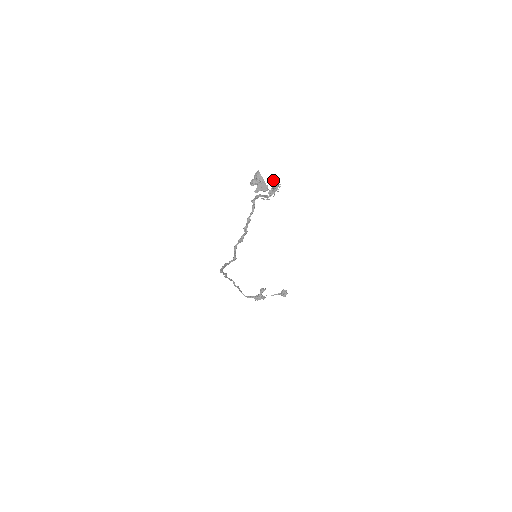
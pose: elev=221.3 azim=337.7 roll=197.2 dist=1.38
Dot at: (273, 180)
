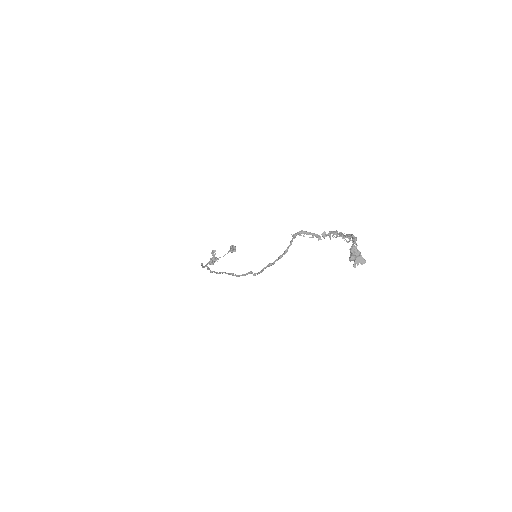
Dot at: (356, 244)
